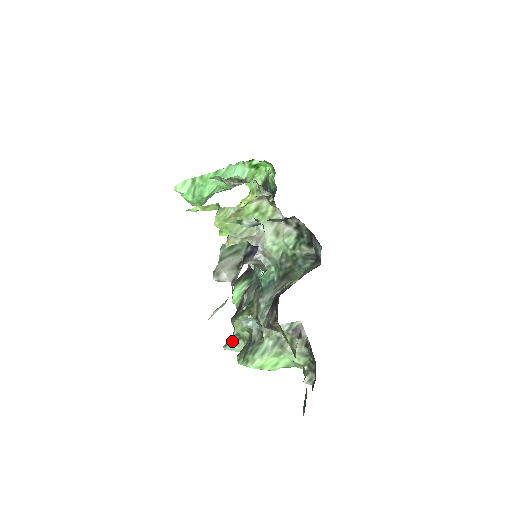
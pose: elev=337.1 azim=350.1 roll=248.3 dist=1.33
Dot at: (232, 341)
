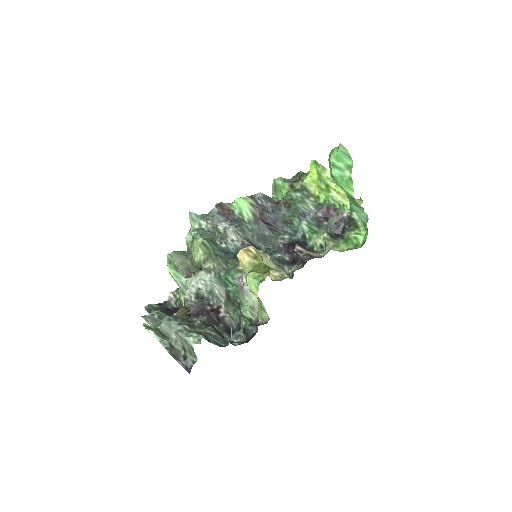
Dot at: (195, 221)
